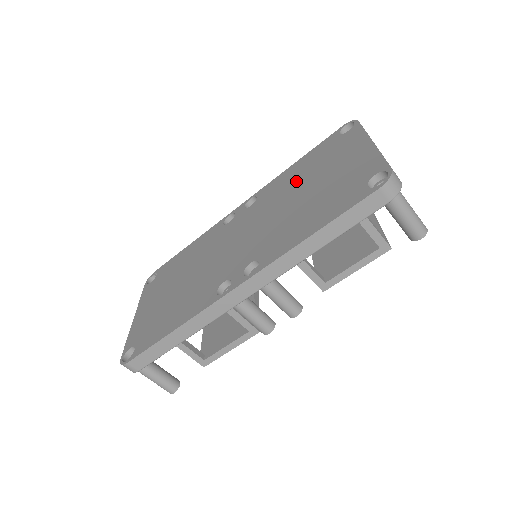
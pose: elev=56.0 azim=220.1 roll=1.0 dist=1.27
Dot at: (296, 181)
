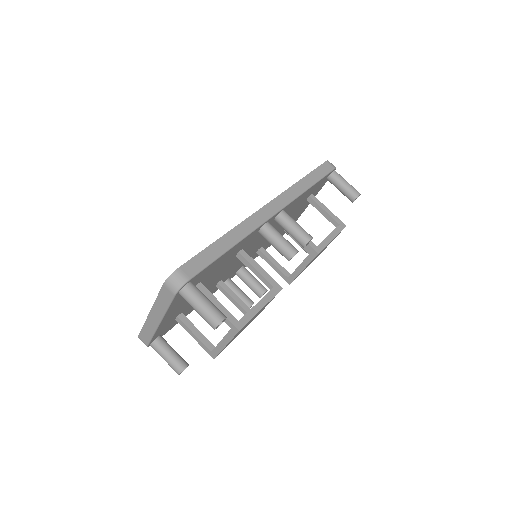
Dot at: occluded
